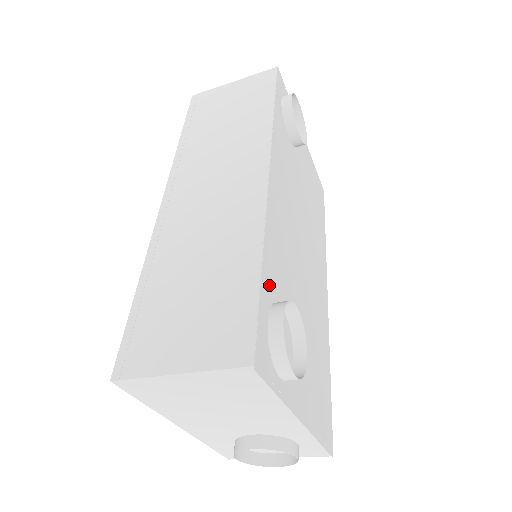
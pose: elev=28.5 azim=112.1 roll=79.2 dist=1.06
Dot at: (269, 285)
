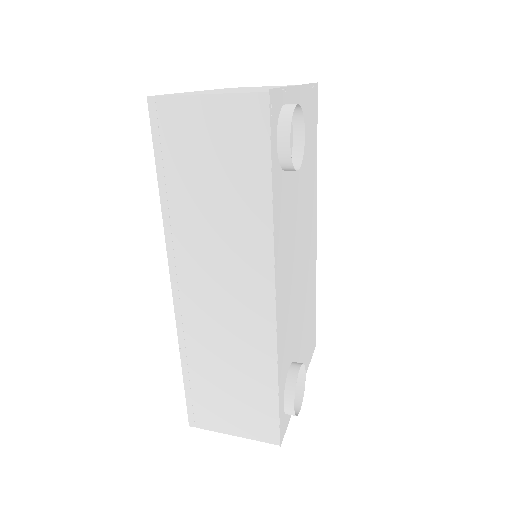
Dot at: (282, 382)
